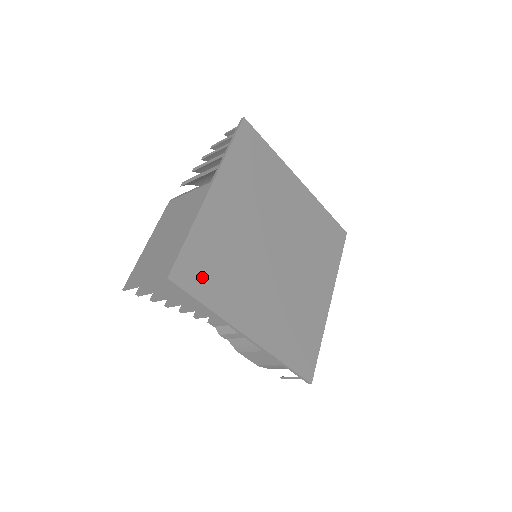
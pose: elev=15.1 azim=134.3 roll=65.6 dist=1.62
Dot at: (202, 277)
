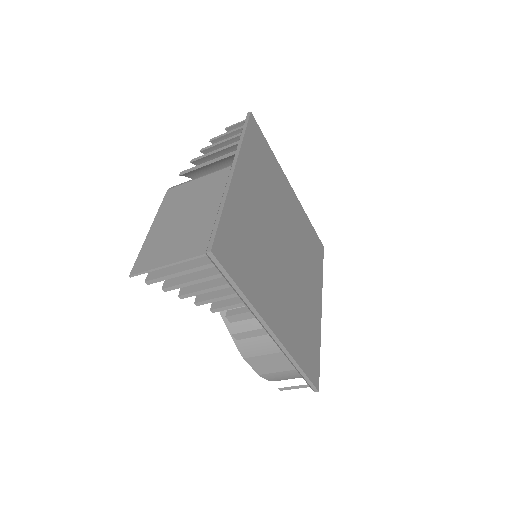
Dot at: (236, 258)
